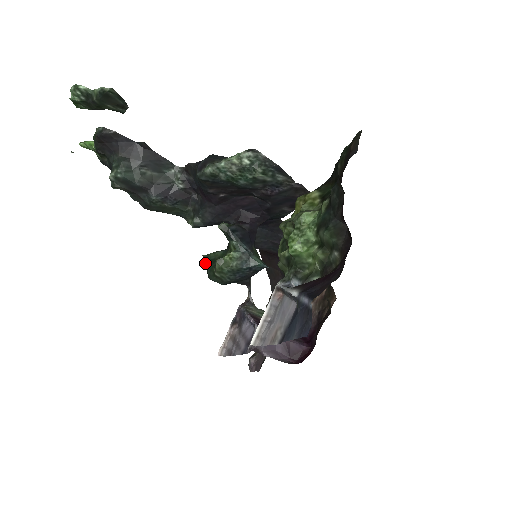
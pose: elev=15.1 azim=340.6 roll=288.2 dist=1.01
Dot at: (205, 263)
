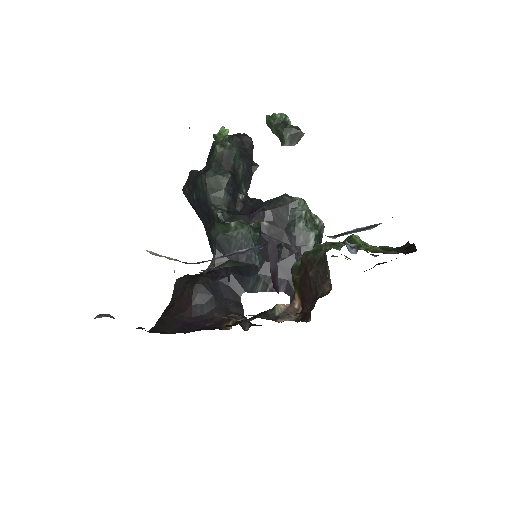
Dot at: (213, 221)
